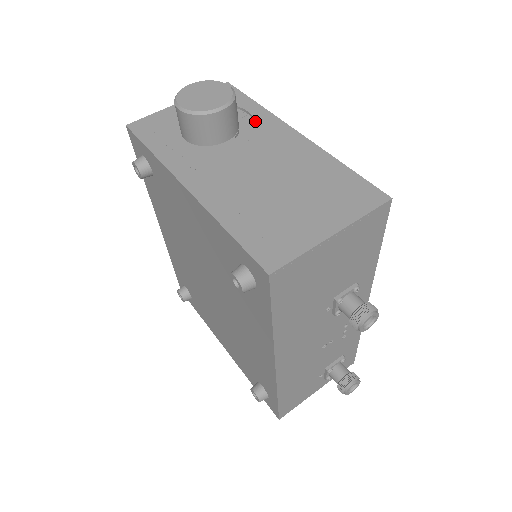
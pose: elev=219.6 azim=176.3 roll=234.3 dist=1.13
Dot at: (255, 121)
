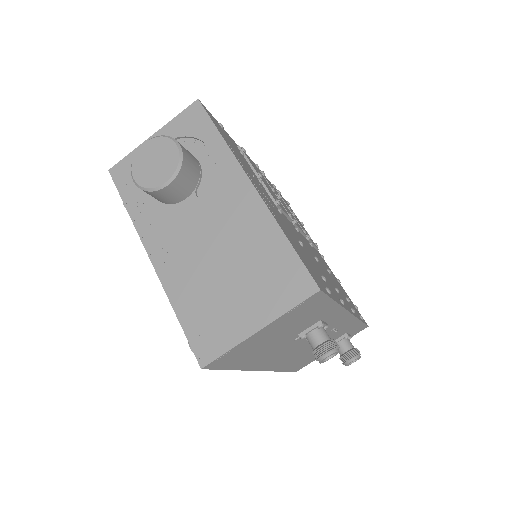
Dot at: (216, 166)
